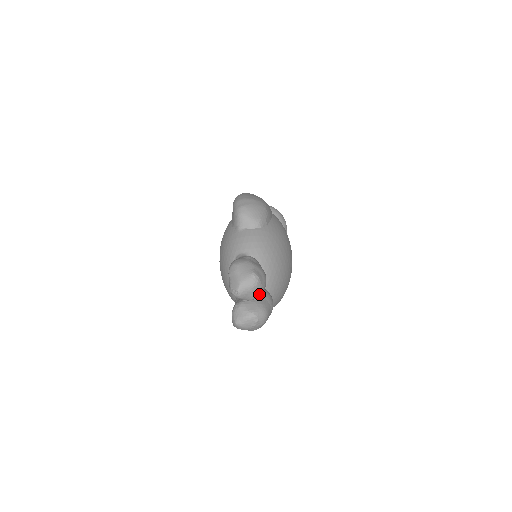
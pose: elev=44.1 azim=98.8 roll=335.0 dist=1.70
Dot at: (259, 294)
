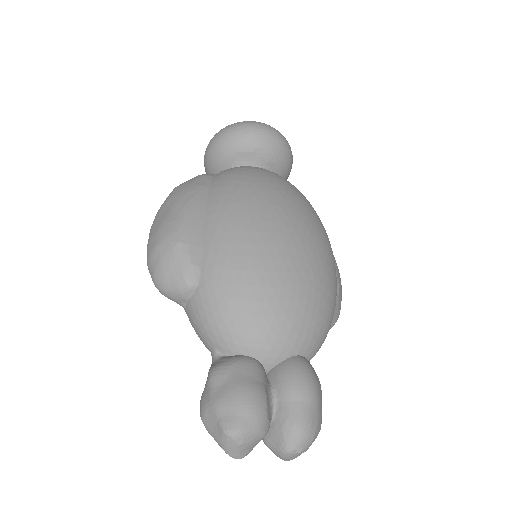
Dot at: (264, 429)
